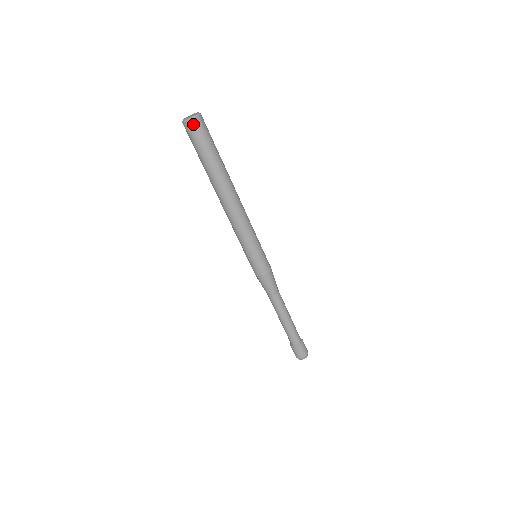
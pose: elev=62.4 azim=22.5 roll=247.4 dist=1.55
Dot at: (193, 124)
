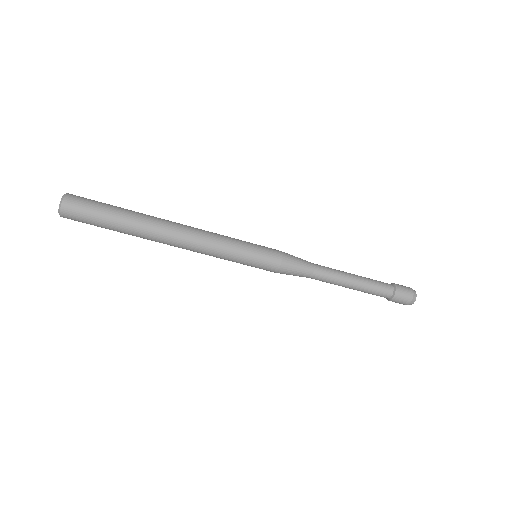
Dot at: (67, 209)
